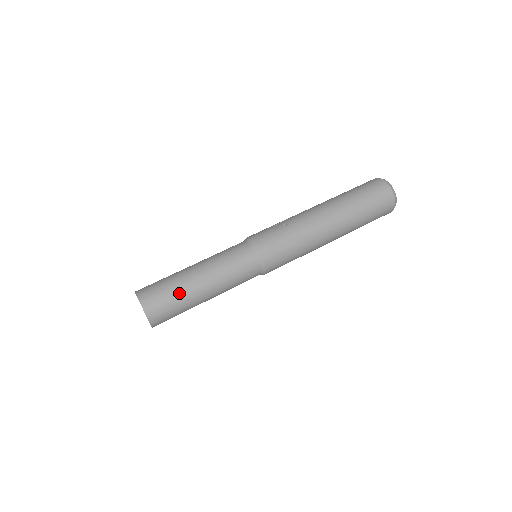
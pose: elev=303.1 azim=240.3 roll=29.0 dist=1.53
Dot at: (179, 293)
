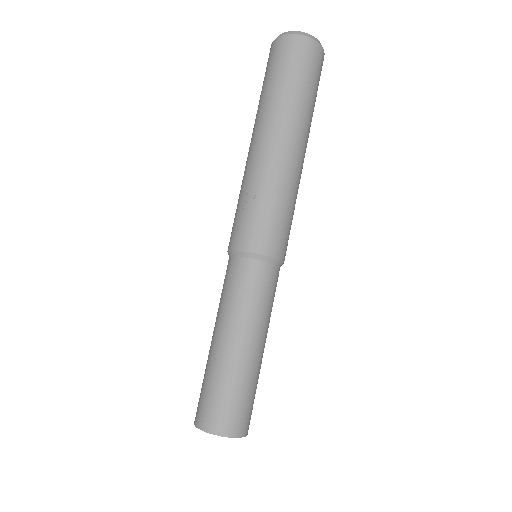
Dot at: (243, 383)
